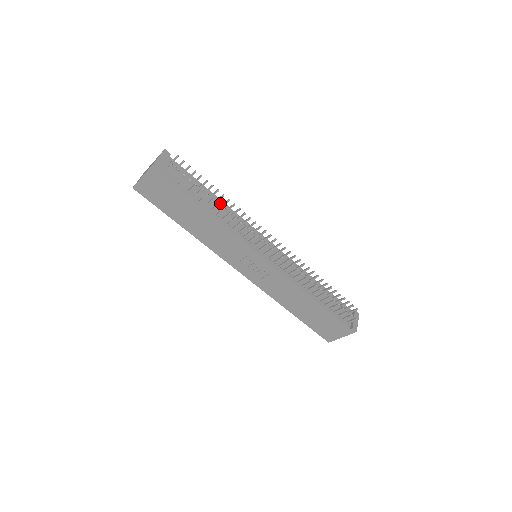
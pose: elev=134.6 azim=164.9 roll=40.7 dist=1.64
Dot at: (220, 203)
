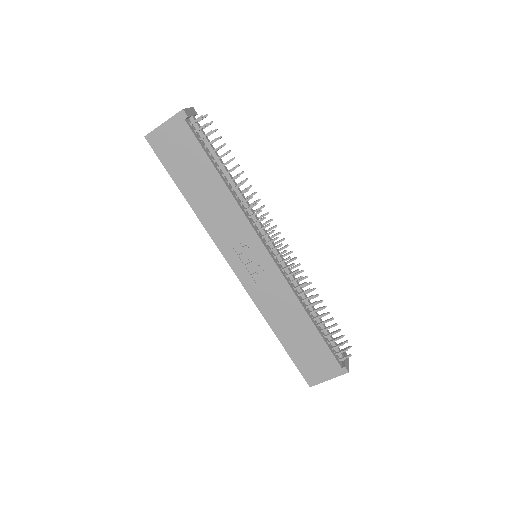
Dot at: occluded
